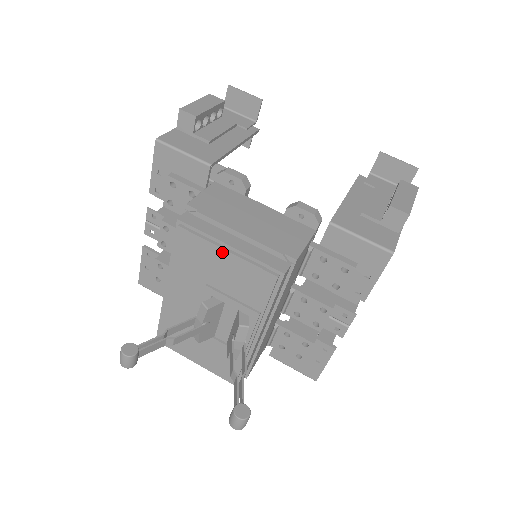
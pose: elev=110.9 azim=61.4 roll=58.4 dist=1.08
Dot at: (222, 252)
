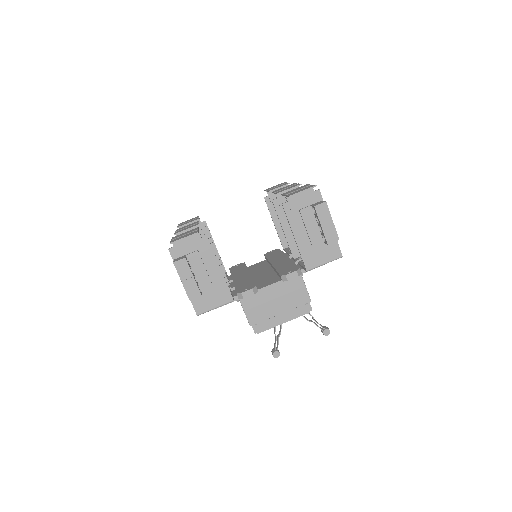
Dot at: (282, 323)
